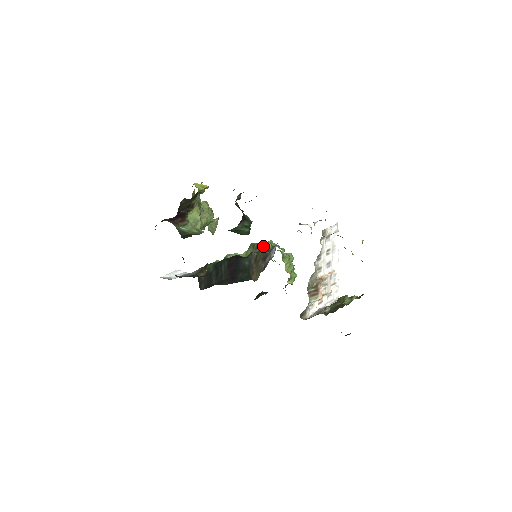
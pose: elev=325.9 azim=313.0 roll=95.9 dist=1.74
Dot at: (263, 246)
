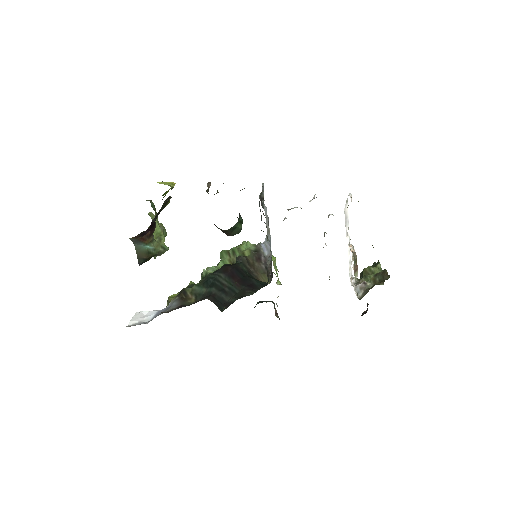
Dot at: (242, 249)
